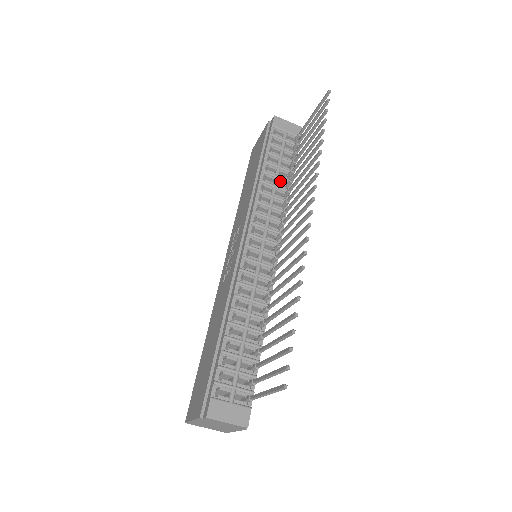
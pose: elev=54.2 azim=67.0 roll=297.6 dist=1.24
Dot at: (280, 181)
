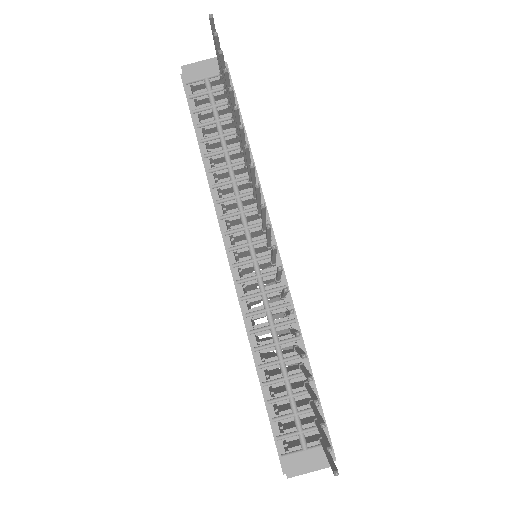
Dot at: (232, 154)
